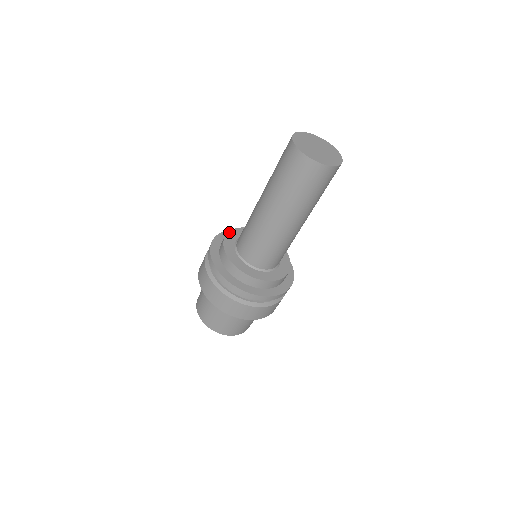
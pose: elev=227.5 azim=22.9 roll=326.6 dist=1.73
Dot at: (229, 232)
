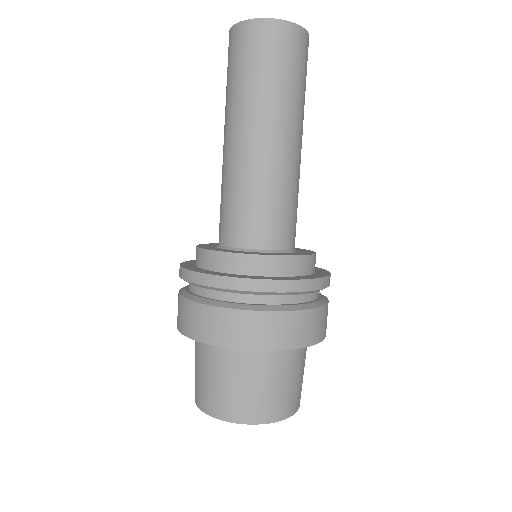
Dot at: (204, 244)
